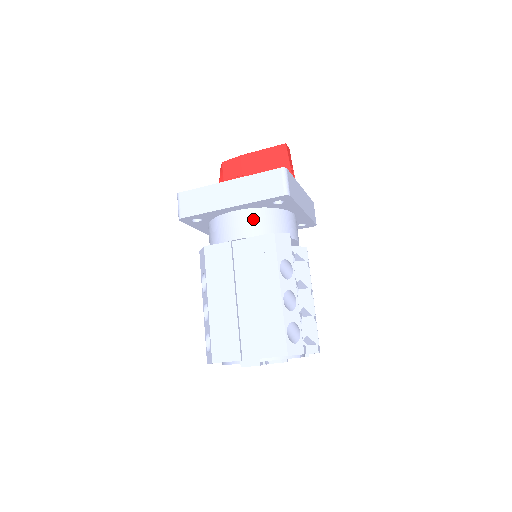
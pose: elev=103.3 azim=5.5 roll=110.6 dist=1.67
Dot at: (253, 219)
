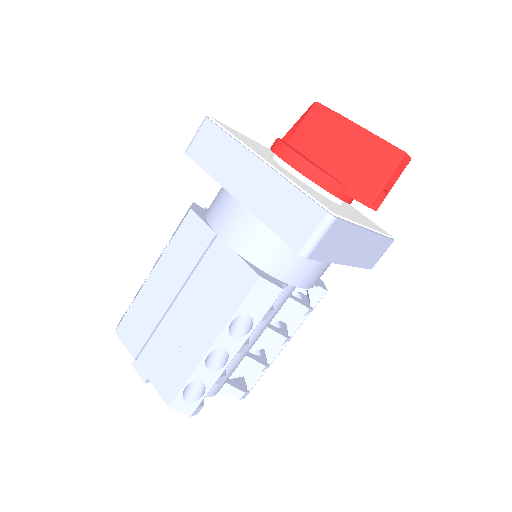
Dot at: (257, 233)
